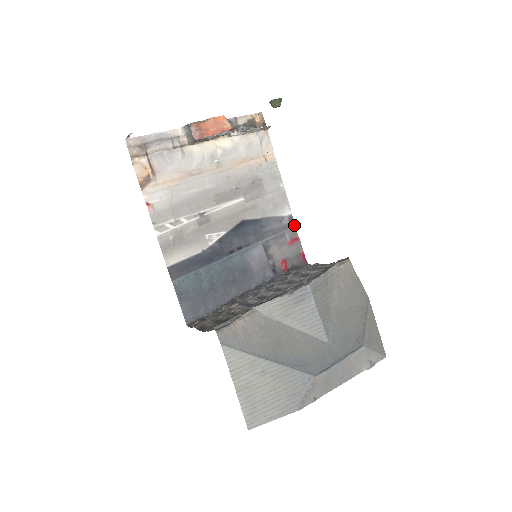
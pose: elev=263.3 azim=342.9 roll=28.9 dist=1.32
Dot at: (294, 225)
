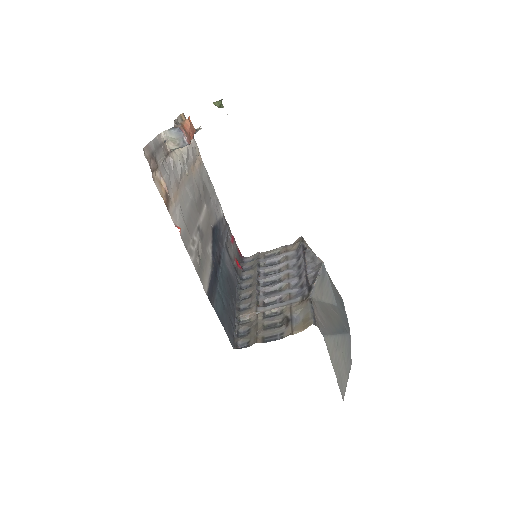
Dot at: (228, 224)
